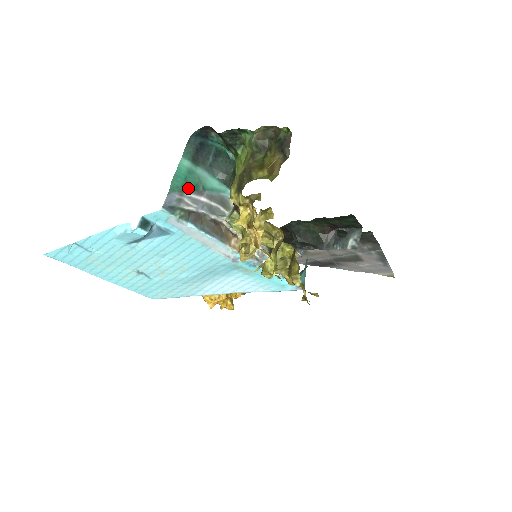
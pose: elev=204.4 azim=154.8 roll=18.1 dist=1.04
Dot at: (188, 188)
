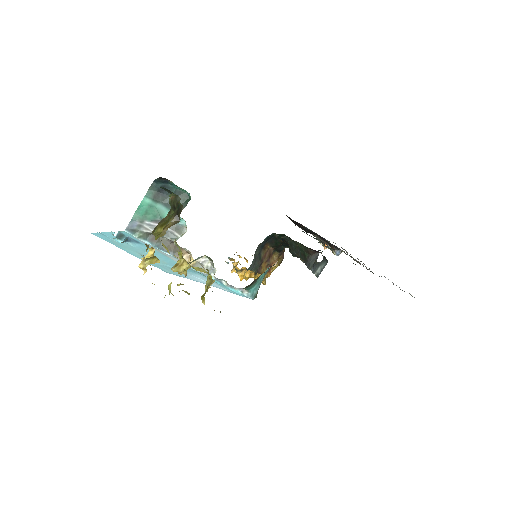
Dot at: (148, 218)
